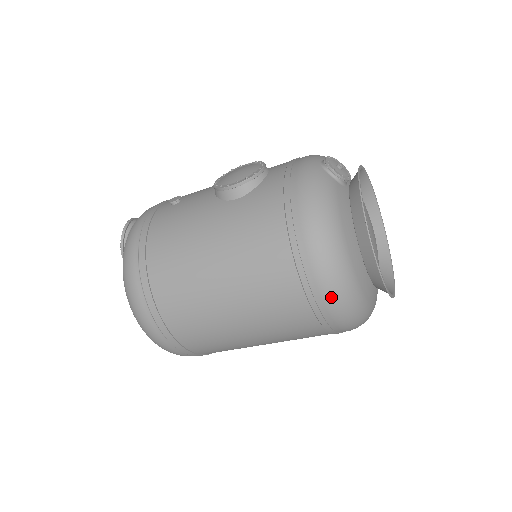
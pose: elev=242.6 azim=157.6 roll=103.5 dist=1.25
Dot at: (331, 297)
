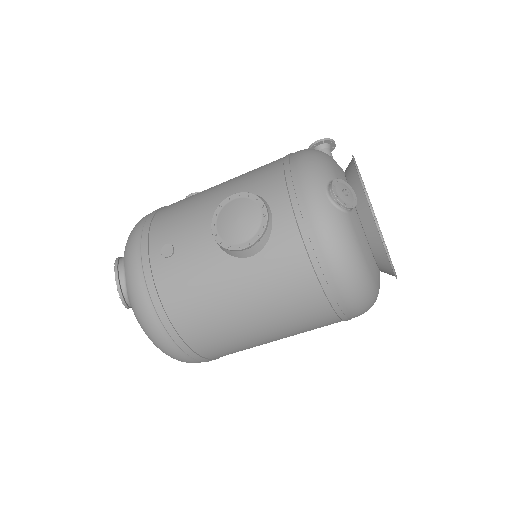
Dot at: (362, 313)
